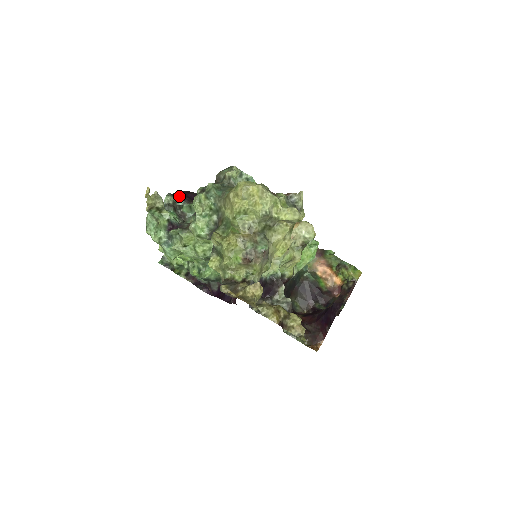
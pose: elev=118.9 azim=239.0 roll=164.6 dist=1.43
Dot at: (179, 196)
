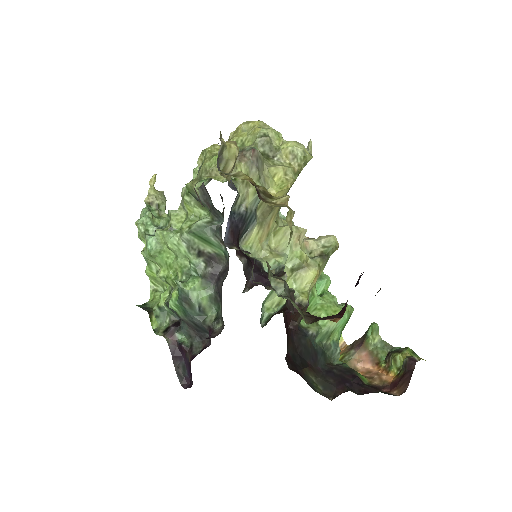
Dot at: occluded
